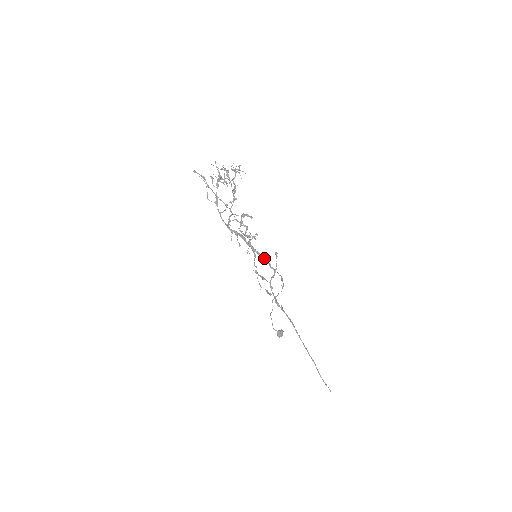
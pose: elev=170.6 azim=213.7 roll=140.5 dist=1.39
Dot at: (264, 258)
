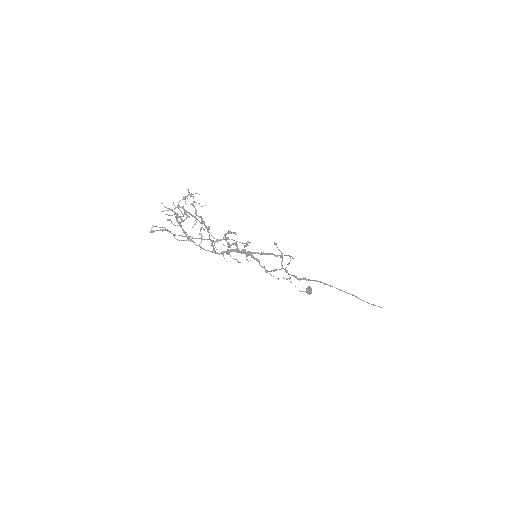
Dot at: (265, 253)
